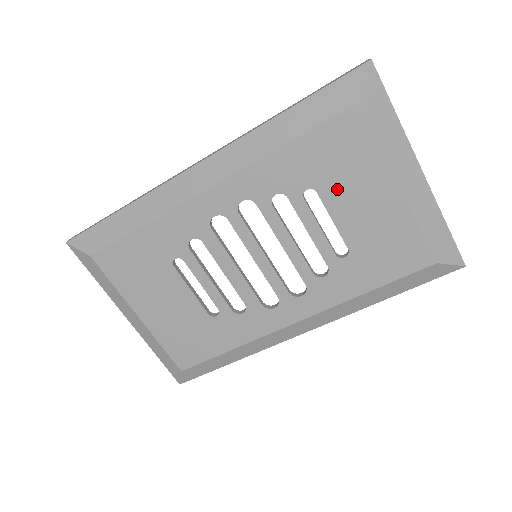
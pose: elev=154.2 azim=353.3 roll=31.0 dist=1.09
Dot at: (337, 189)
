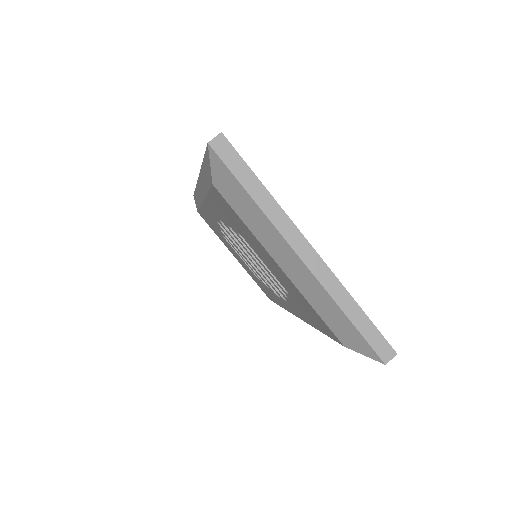
Dot at: (250, 243)
